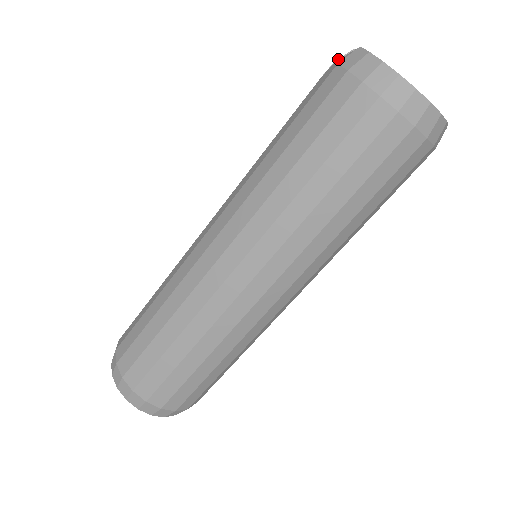
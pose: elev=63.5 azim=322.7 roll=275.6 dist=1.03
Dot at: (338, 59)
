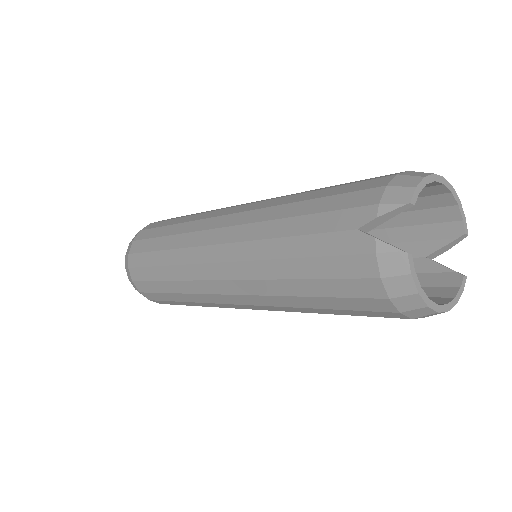
Dot at: (384, 214)
